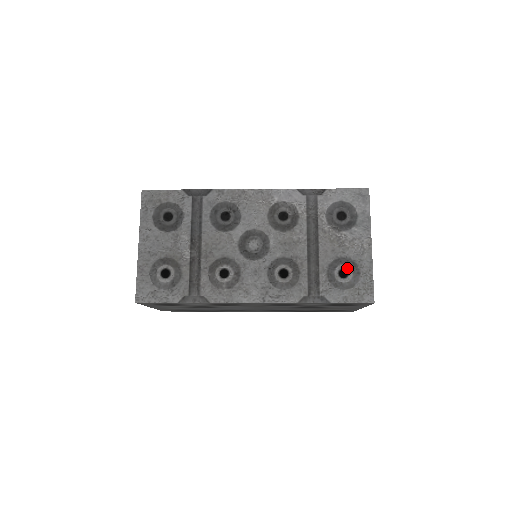
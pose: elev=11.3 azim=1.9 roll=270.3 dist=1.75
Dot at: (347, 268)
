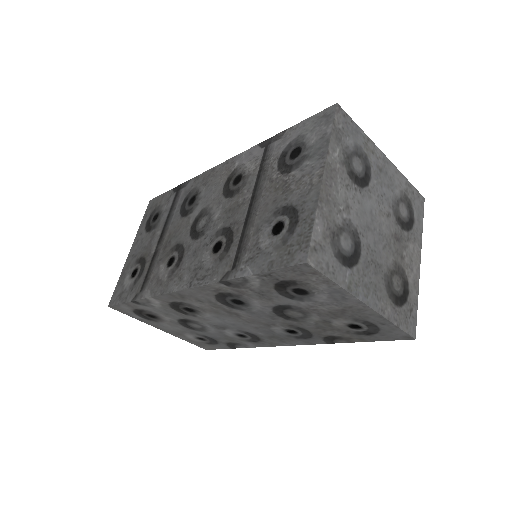
Dot at: (284, 219)
